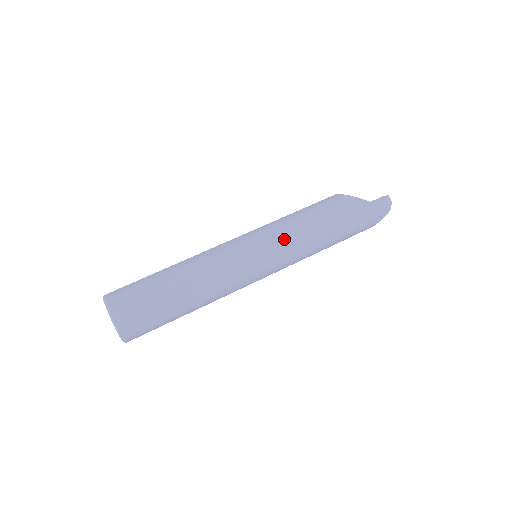
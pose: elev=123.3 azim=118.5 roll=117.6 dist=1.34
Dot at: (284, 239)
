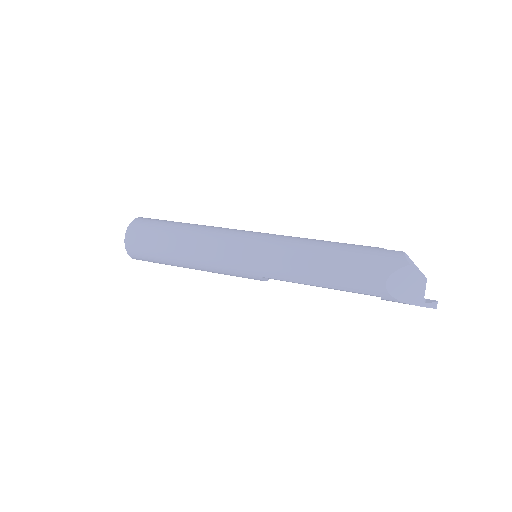
Dot at: (282, 236)
